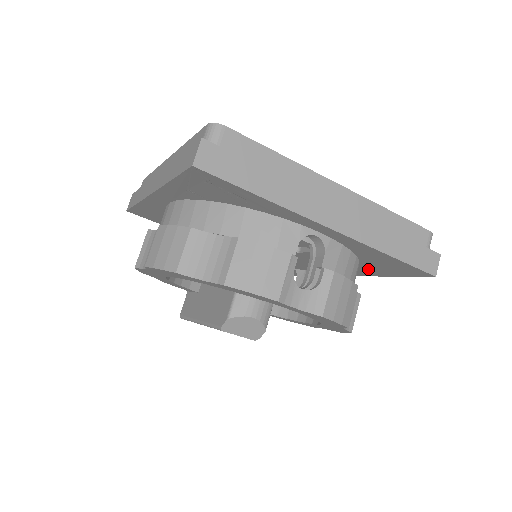
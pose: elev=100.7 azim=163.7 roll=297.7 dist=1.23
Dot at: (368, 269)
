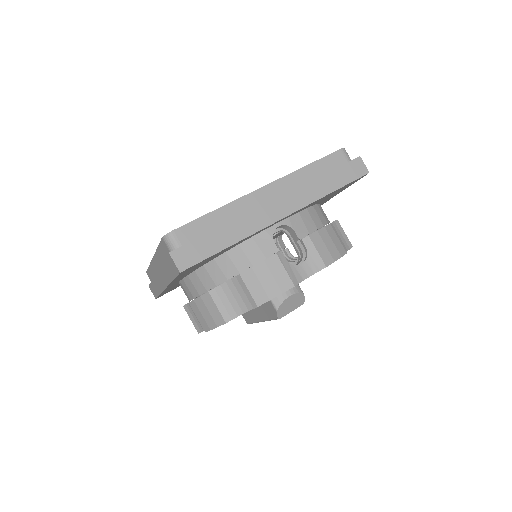
Dot at: (327, 199)
